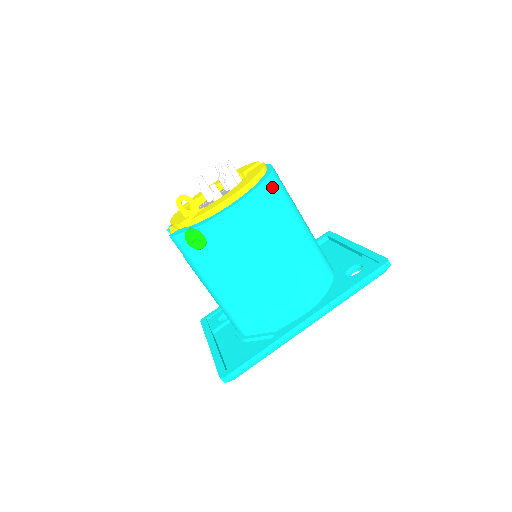
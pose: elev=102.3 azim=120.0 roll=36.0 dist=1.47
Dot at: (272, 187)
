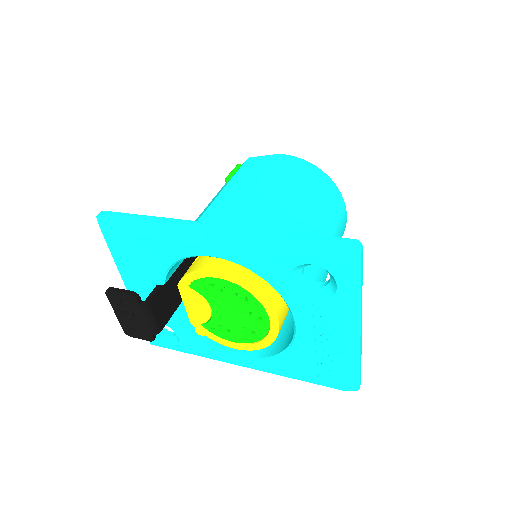
Dot at: (323, 179)
